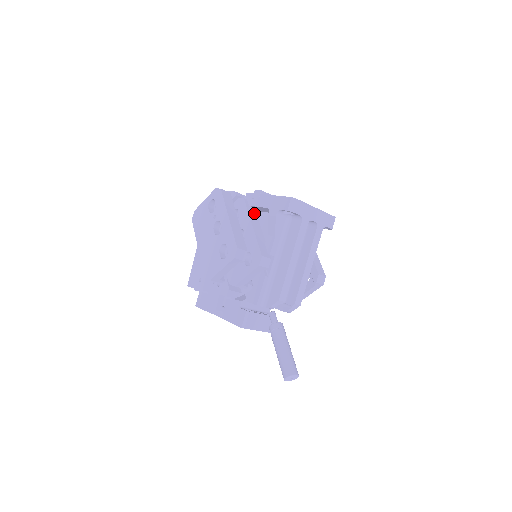
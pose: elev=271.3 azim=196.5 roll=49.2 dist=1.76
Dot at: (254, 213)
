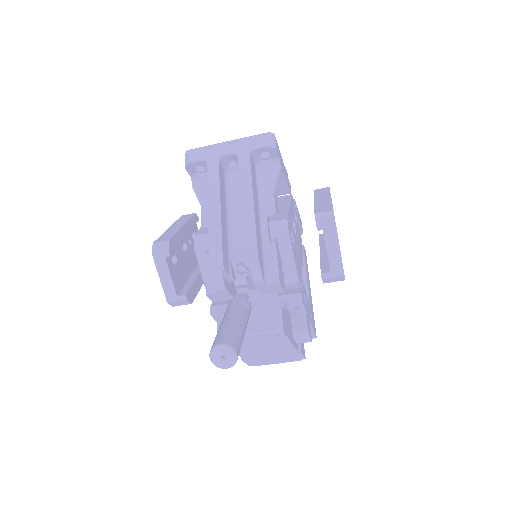
Dot at: occluded
